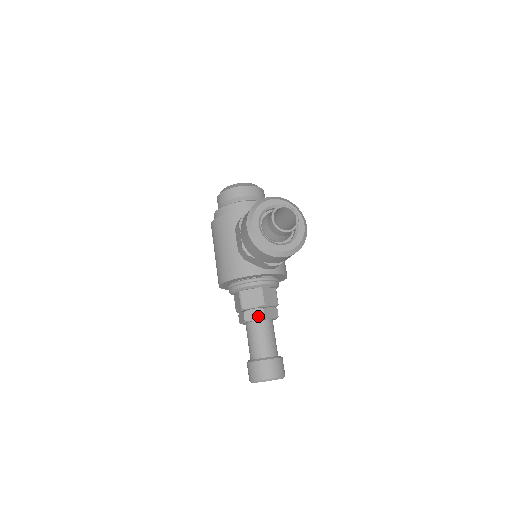
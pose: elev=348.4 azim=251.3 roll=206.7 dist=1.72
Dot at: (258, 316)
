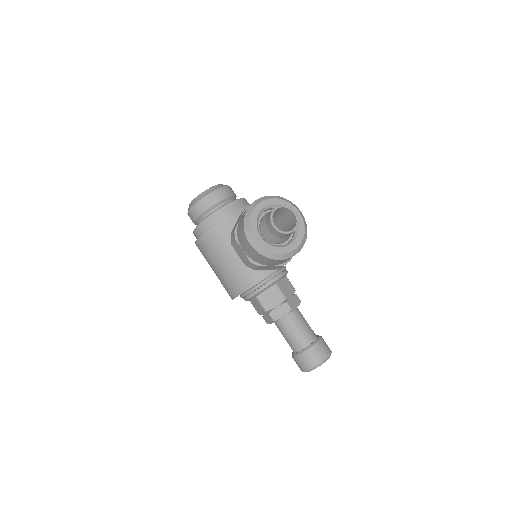
Dot at: (285, 312)
